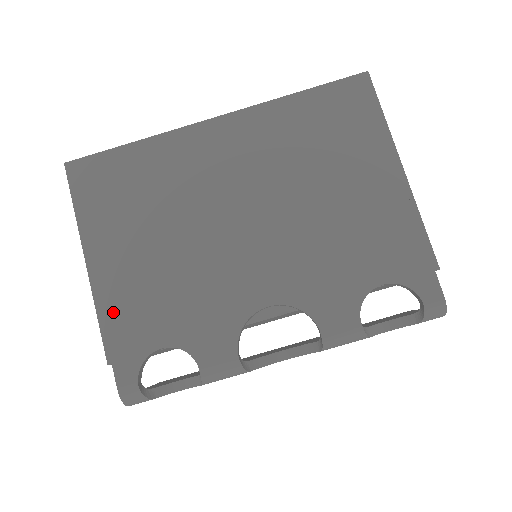
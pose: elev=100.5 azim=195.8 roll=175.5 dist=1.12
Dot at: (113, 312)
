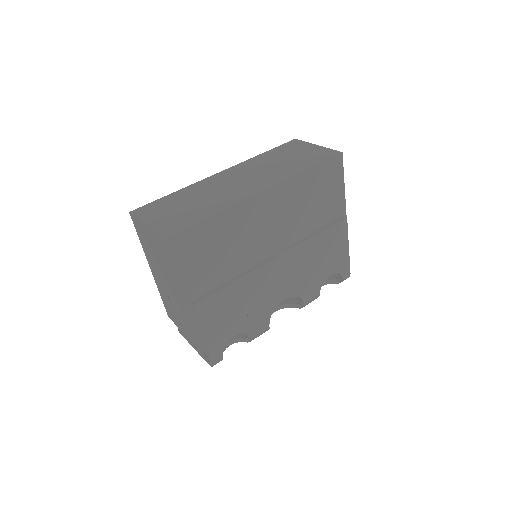
Dot at: (208, 328)
